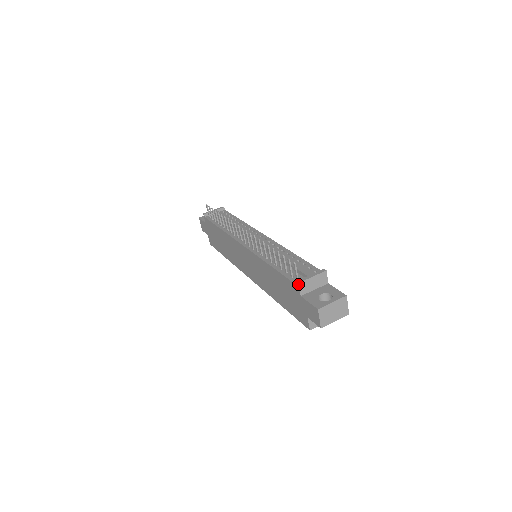
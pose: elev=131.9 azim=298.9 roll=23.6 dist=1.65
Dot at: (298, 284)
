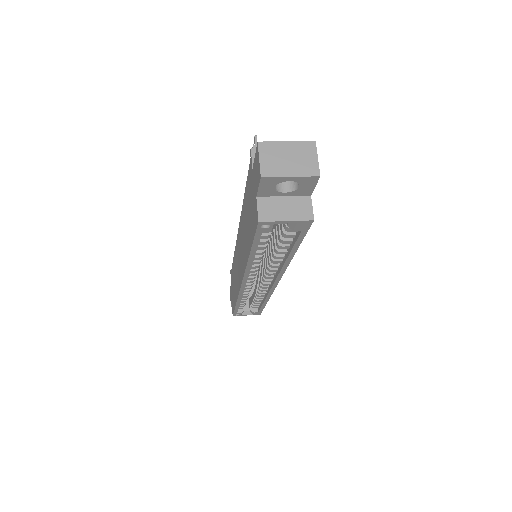
Dot at: (250, 150)
